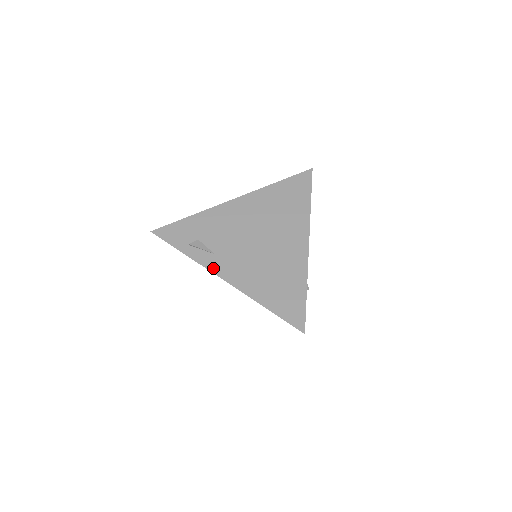
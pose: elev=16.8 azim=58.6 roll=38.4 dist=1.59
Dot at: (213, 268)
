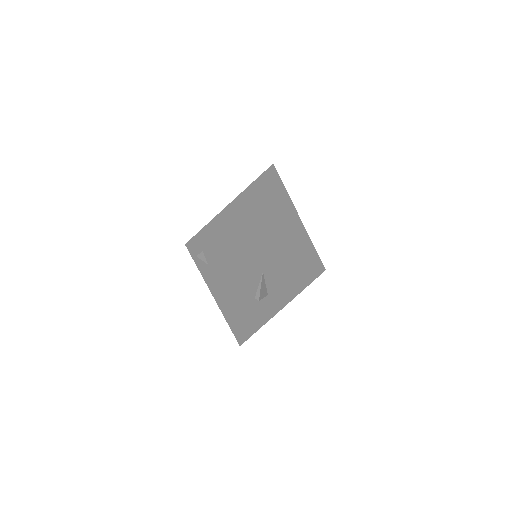
Dot at: (206, 278)
